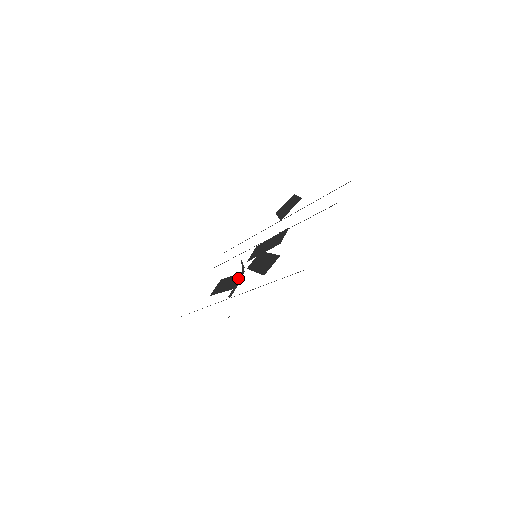
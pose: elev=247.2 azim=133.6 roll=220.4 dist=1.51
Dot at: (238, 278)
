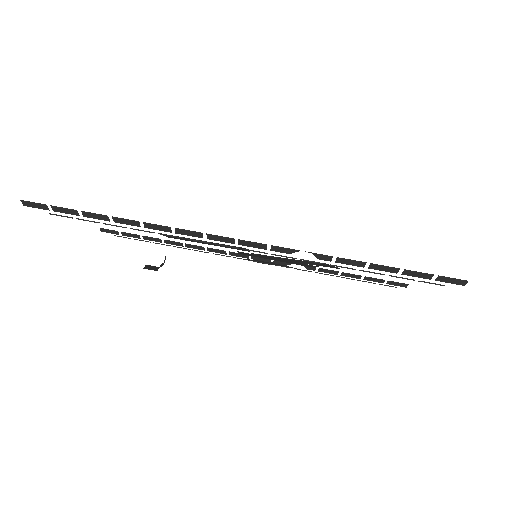
Dot at: occluded
